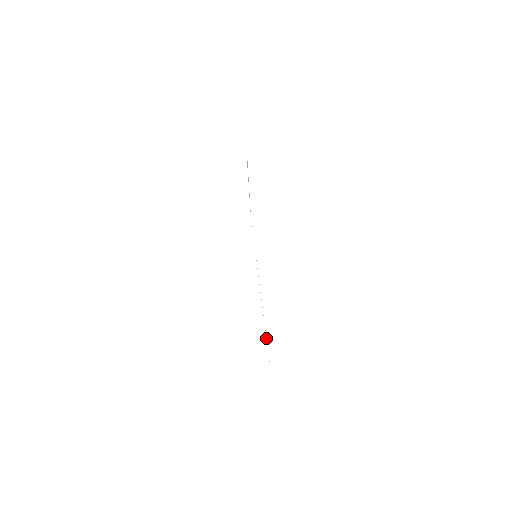
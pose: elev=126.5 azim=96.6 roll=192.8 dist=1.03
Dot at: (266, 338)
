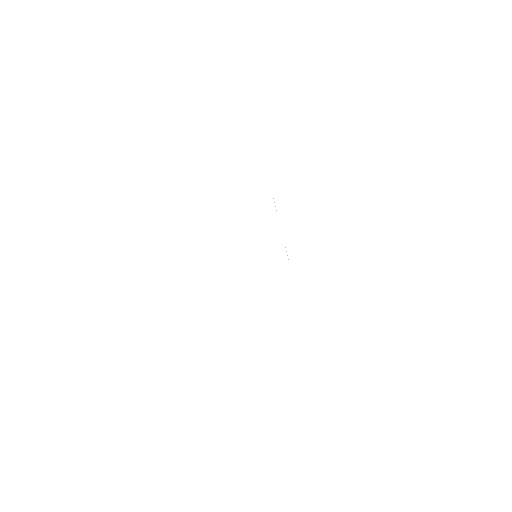
Dot at: occluded
